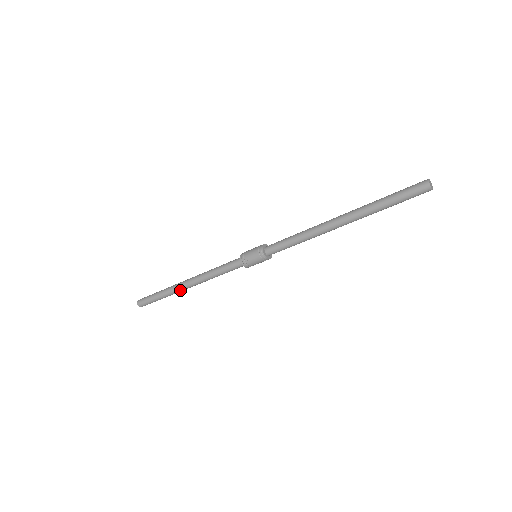
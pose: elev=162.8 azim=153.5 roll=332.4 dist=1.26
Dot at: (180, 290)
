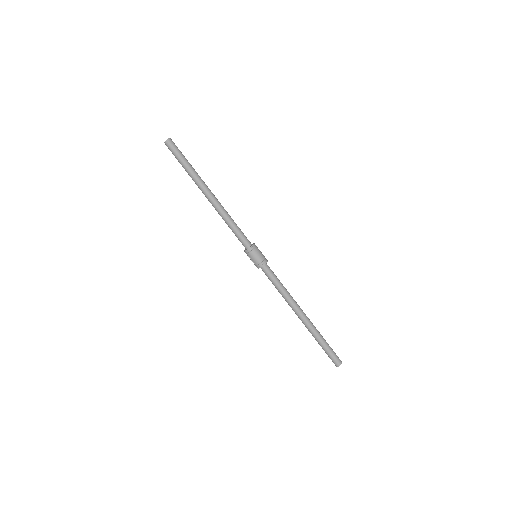
Dot at: (200, 189)
